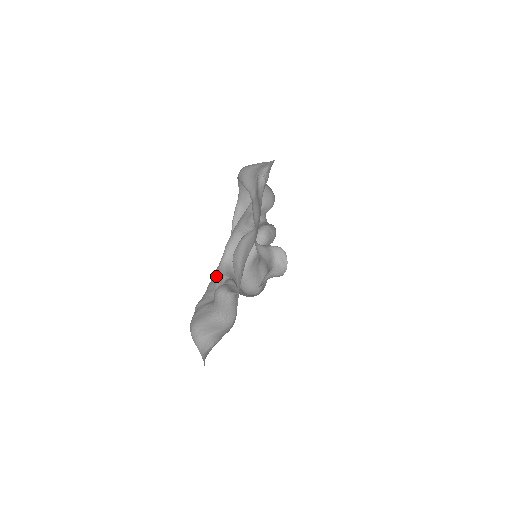
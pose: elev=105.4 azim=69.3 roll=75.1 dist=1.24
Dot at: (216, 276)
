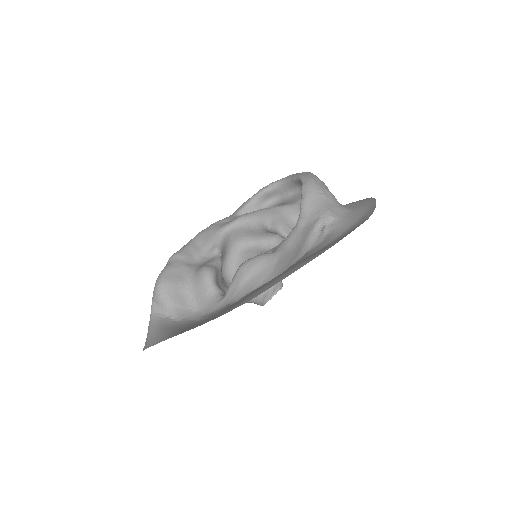
Dot at: (210, 238)
